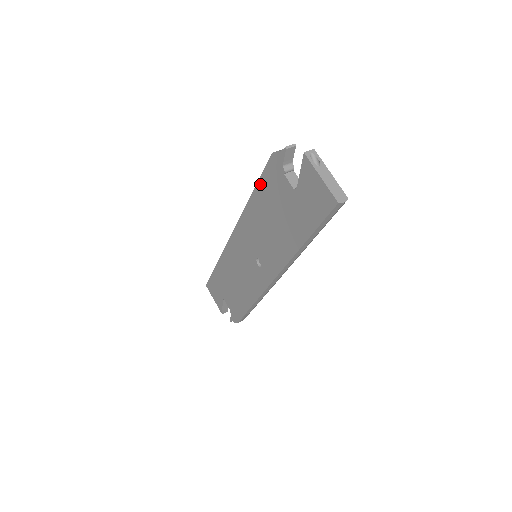
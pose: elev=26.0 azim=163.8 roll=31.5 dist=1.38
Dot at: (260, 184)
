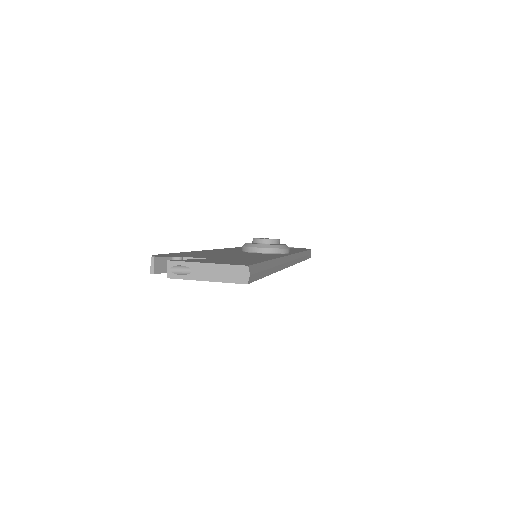
Dot at: occluded
